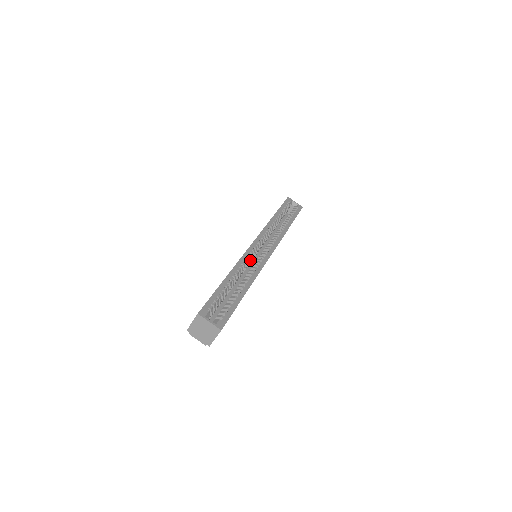
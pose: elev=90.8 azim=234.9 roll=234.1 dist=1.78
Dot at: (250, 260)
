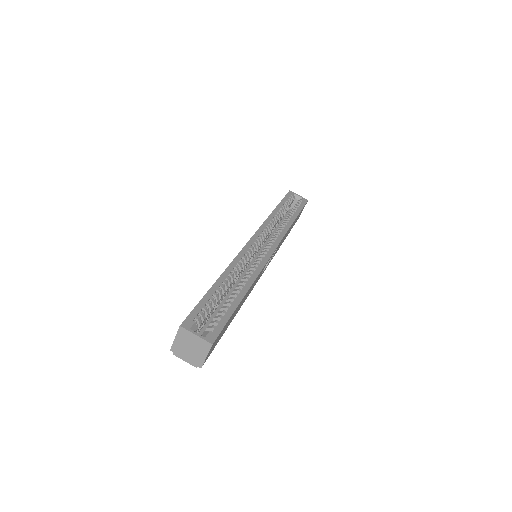
Dot at: (248, 259)
